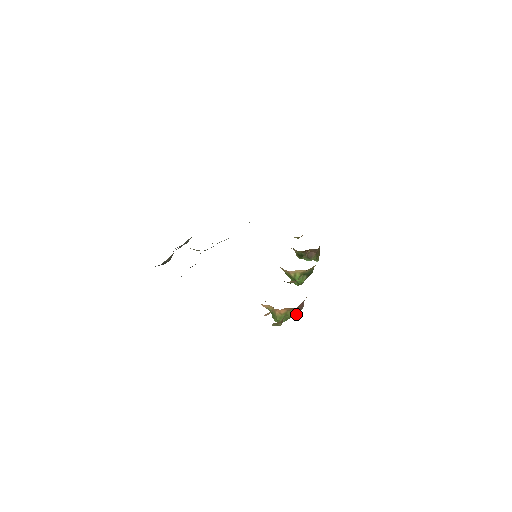
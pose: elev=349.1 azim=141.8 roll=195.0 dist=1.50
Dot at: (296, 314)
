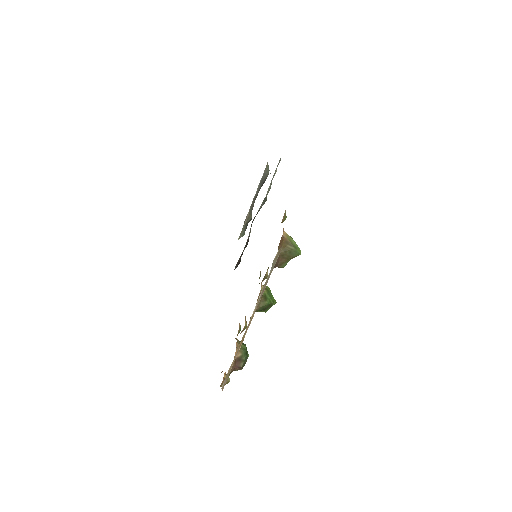
Dot at: (241, 369)
